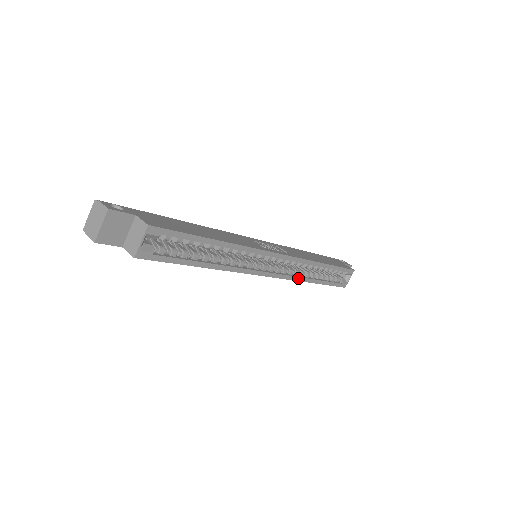
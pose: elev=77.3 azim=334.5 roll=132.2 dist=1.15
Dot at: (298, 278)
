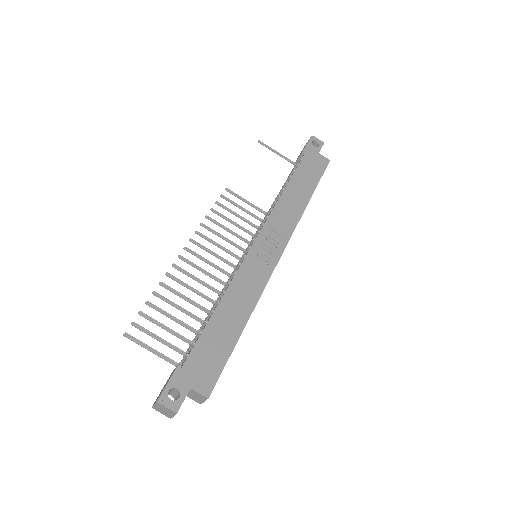
Dot at: occluded
